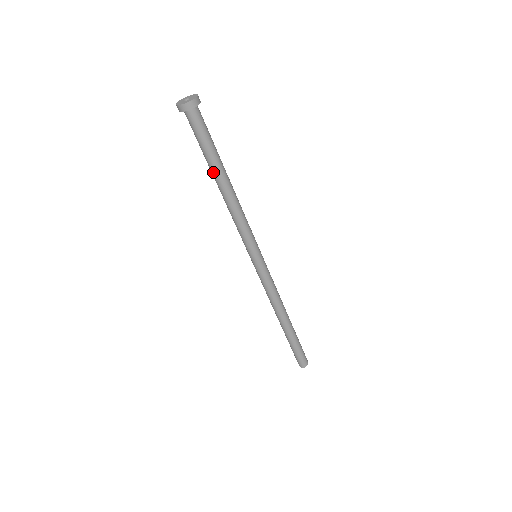
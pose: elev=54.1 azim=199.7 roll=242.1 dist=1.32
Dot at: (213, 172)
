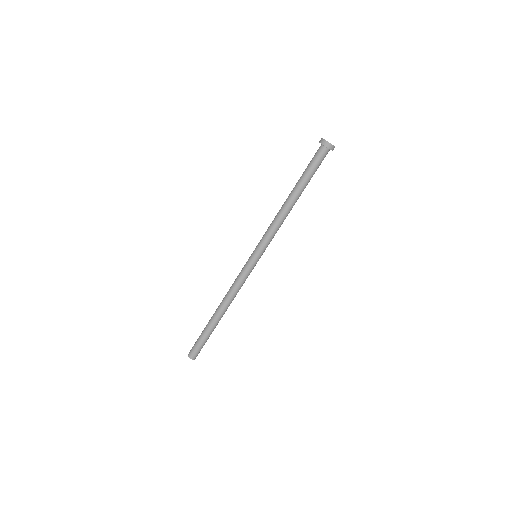
Dot at: (299, 189)
